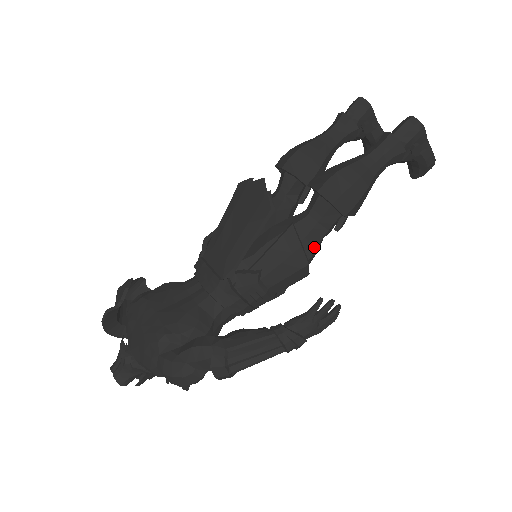
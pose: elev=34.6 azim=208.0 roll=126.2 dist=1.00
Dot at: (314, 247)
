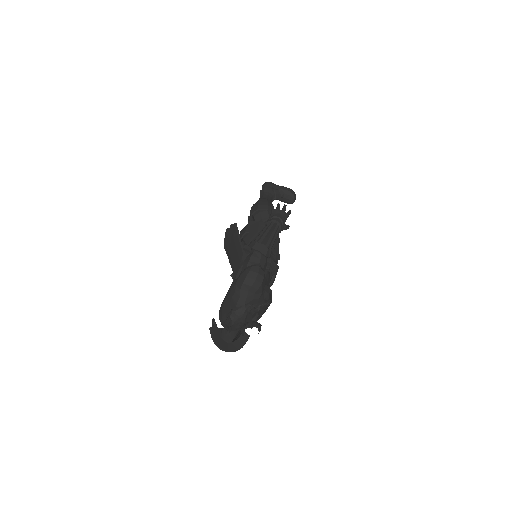
Dot at: occluded
